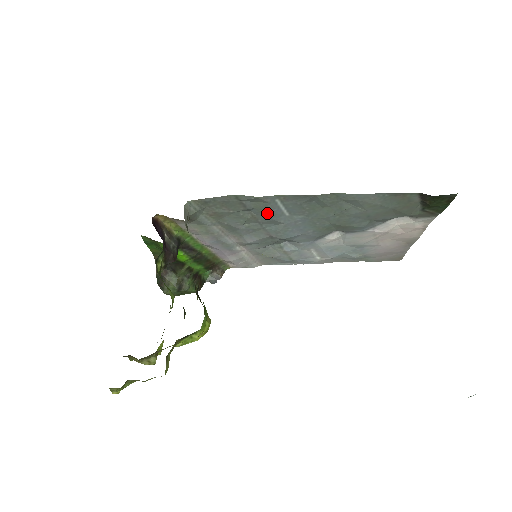
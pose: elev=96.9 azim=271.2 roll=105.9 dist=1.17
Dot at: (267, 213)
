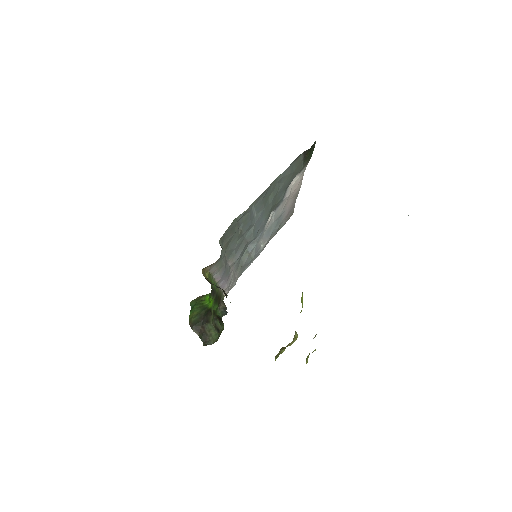
Dot at: (248, 222)
